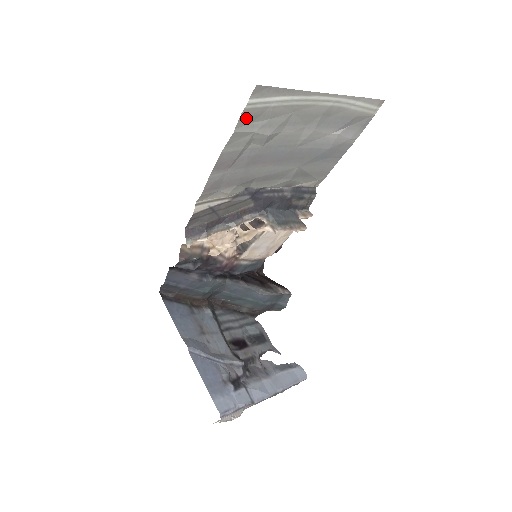
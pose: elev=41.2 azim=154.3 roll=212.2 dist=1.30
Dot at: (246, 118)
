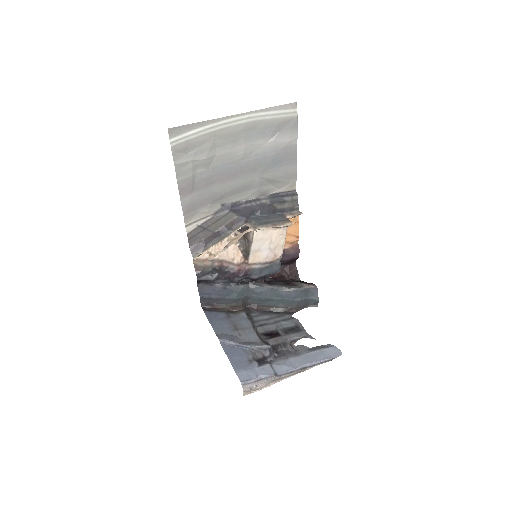
Dot at: (178, 153)
